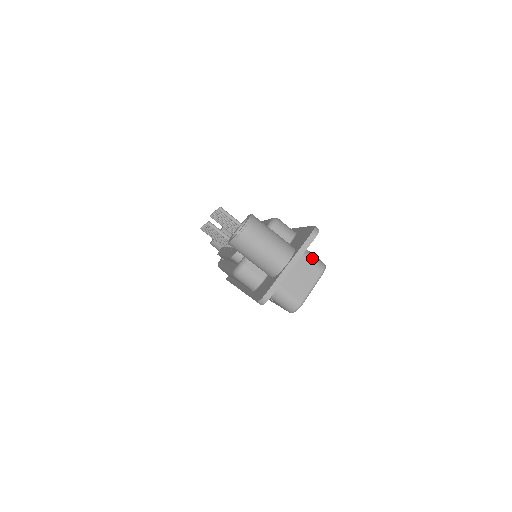
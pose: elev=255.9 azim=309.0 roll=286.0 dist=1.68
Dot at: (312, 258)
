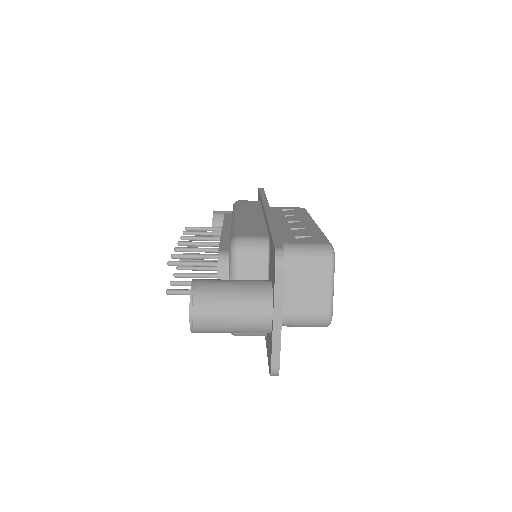
Dot at: (309, 254)
